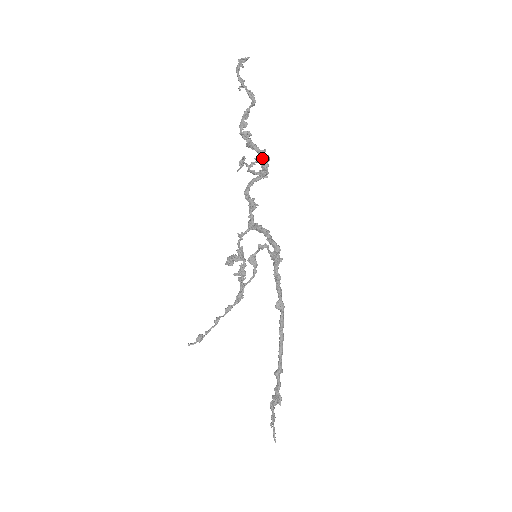
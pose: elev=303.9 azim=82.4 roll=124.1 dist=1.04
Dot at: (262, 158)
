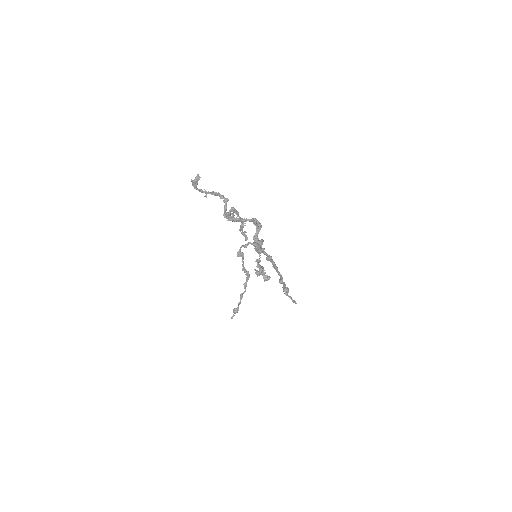
Dot at: (255, 223)
